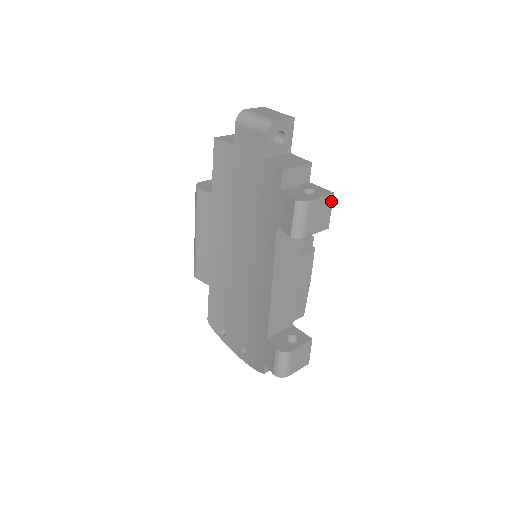
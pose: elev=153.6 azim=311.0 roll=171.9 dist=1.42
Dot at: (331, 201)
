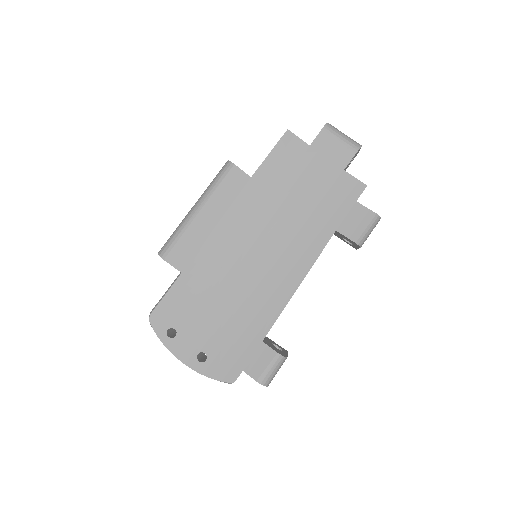
Dot at: occluded
